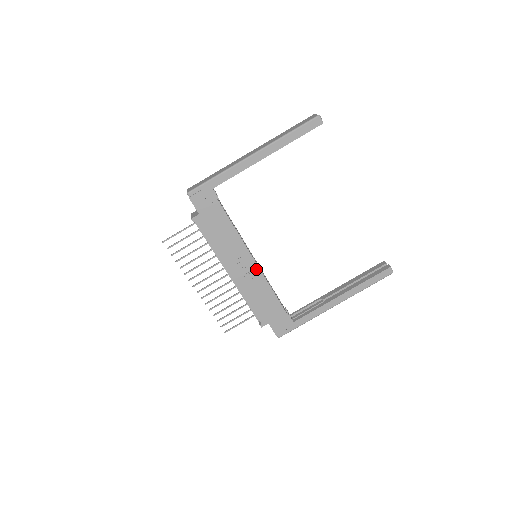
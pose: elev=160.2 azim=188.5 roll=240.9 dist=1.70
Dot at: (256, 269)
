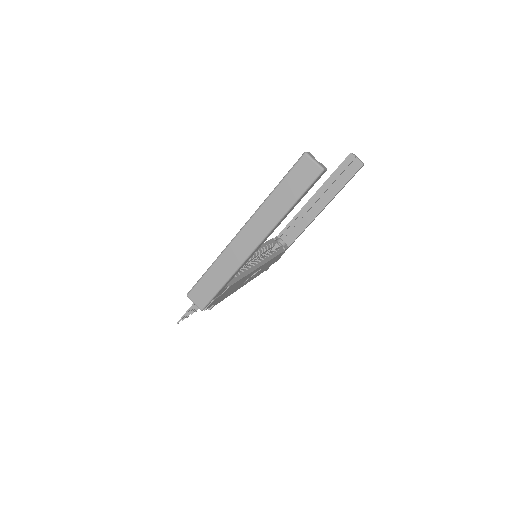
Dot at: (262, 266)
